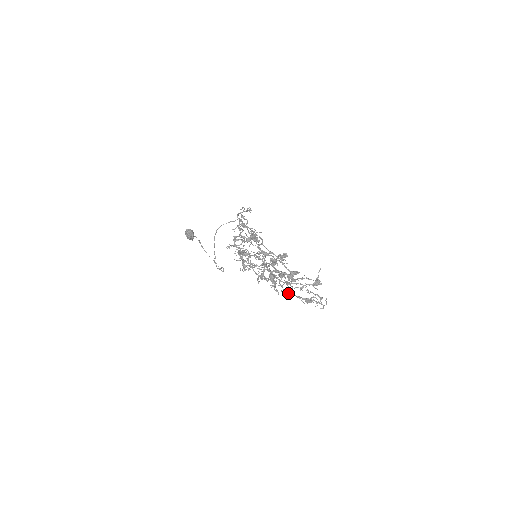
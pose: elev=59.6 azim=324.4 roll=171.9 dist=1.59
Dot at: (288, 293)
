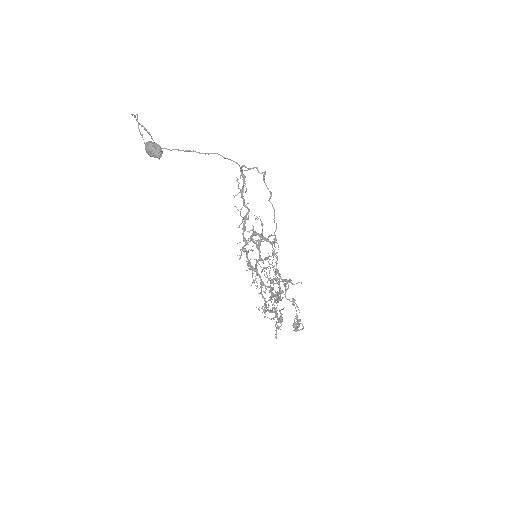
Dot at: occluded
